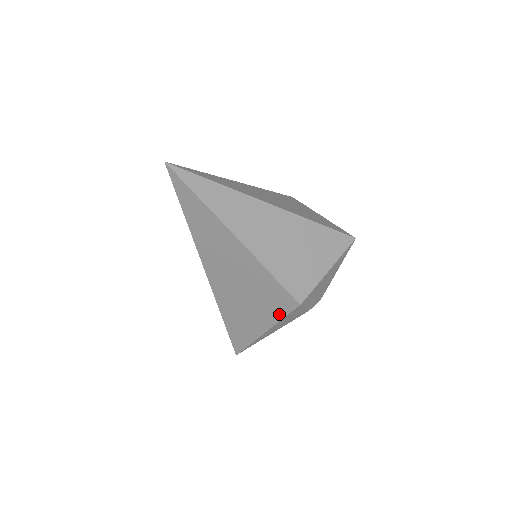
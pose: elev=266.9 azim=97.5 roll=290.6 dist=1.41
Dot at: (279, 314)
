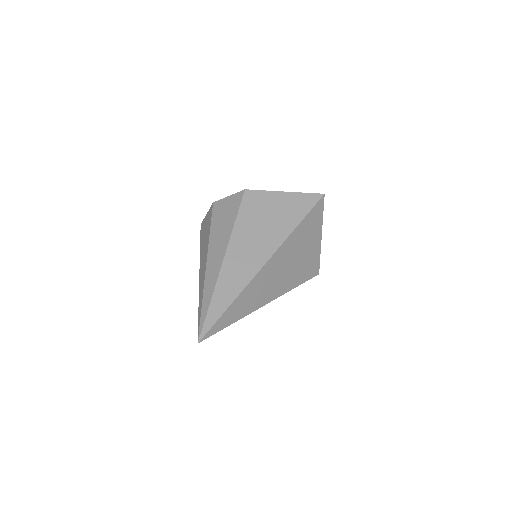
Dot at: occluded
